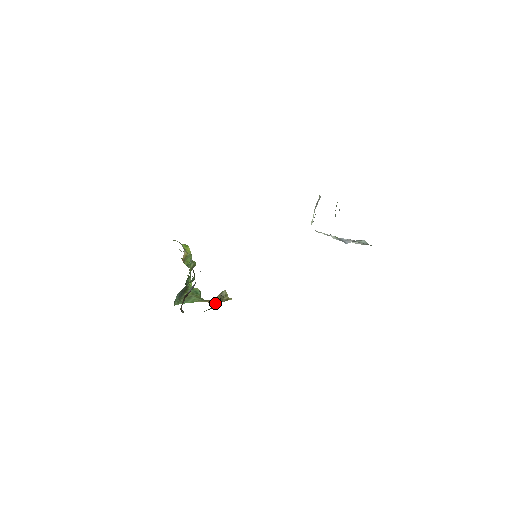
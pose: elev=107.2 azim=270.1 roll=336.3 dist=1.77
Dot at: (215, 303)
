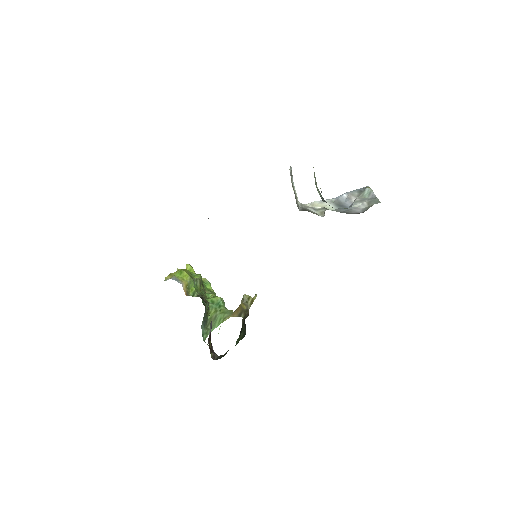
Dot at: (242, 317)
